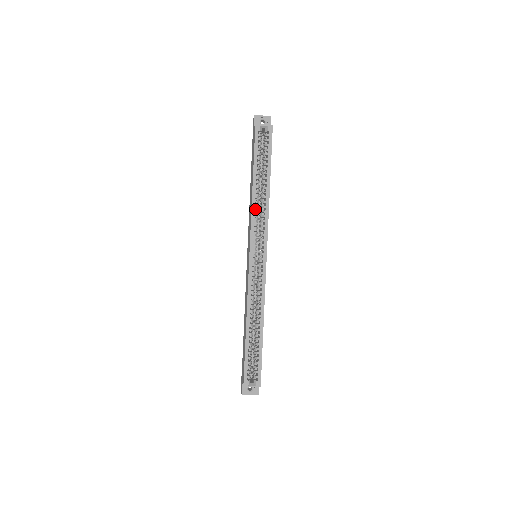
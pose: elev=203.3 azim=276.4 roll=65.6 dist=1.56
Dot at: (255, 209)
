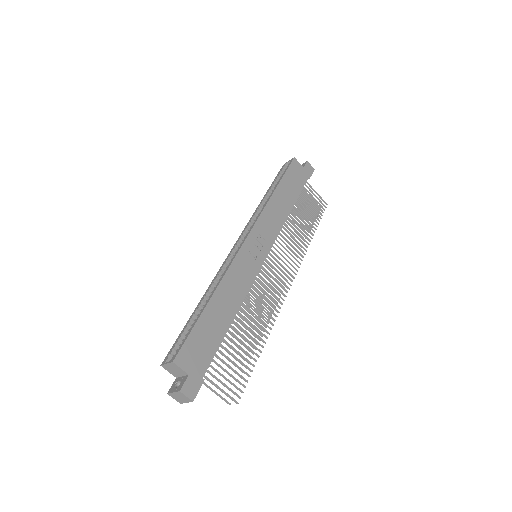
Dot at: occluded
